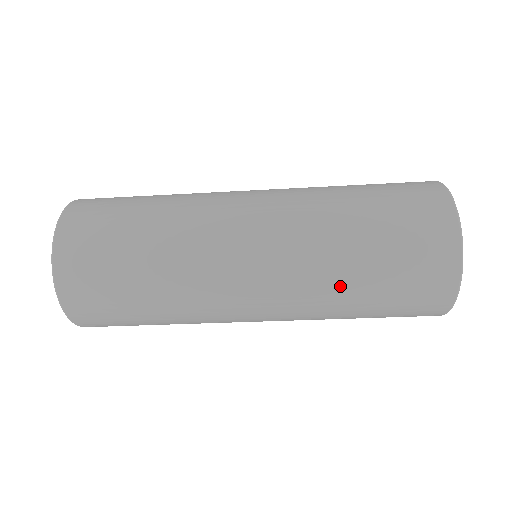
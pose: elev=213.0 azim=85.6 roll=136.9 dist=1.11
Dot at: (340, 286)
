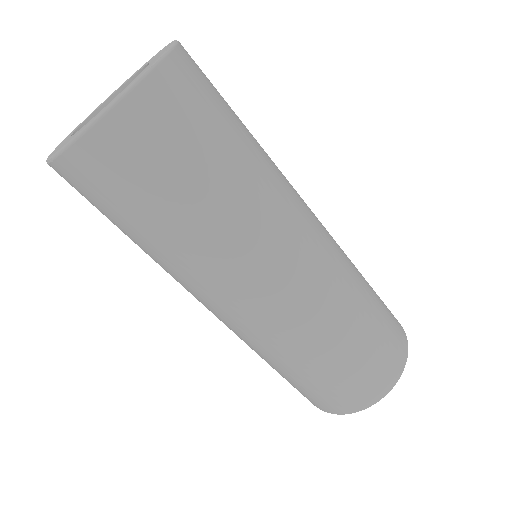
Dot at: (303, 356)
